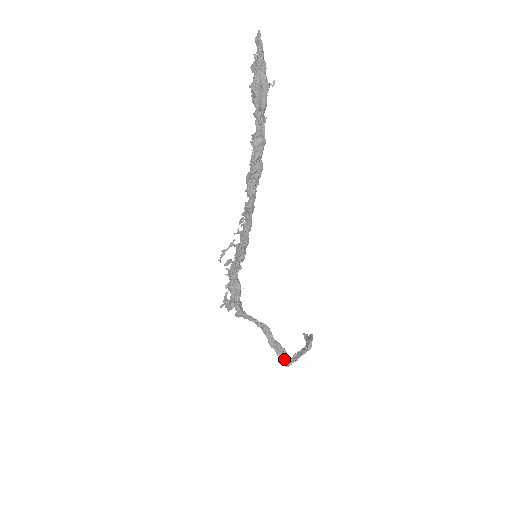
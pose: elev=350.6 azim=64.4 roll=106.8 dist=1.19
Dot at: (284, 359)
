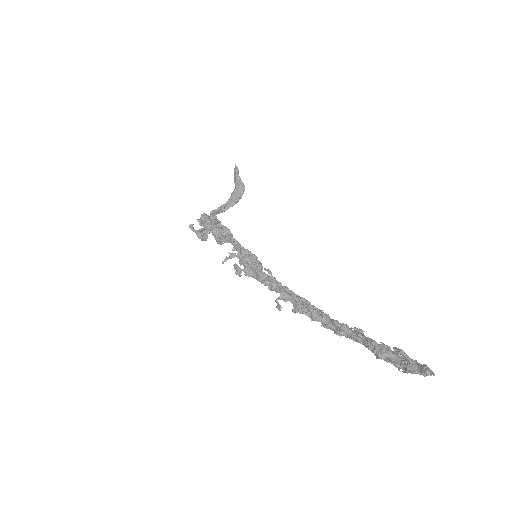
Dot at: occluded
